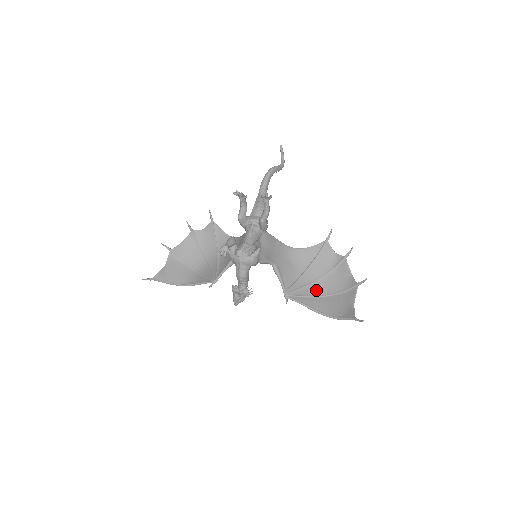
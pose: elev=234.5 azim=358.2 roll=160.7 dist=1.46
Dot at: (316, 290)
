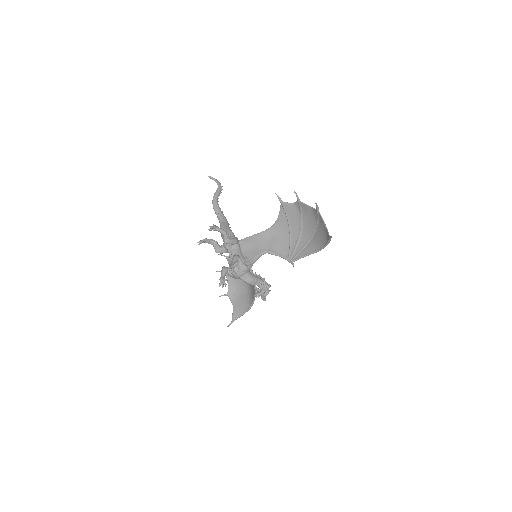
Dot at: (305, 238)
